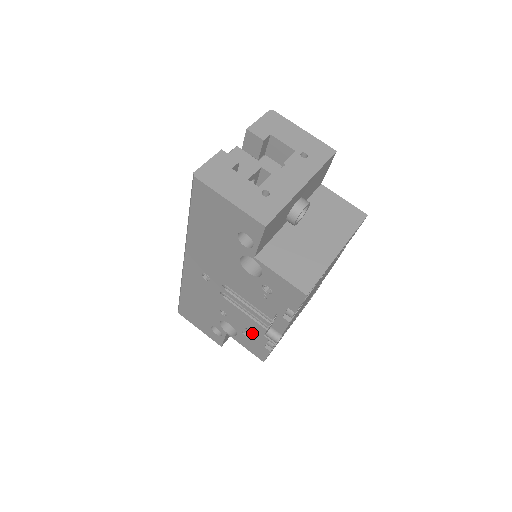
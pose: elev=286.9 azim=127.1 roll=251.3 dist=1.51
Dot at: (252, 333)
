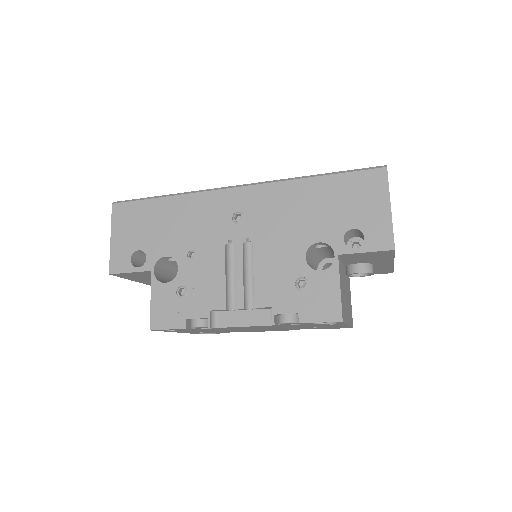
Dot at: (196, 297)
